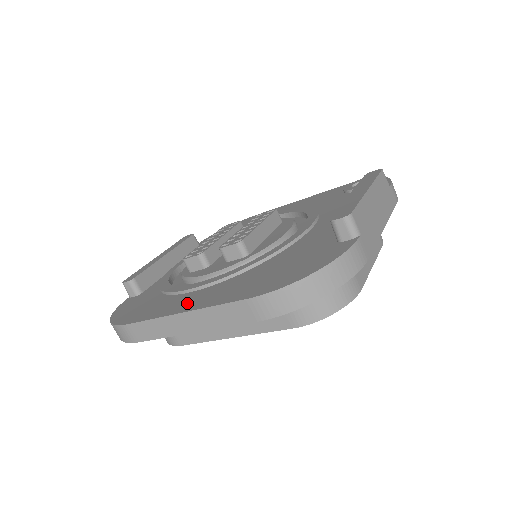
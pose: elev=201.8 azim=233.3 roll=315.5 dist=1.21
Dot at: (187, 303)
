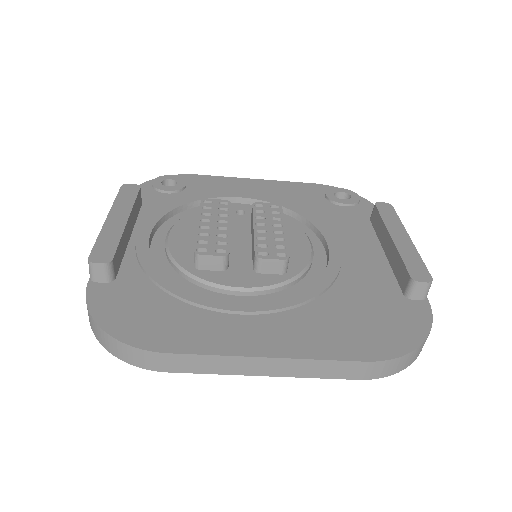
Dot at: (260, 339)
